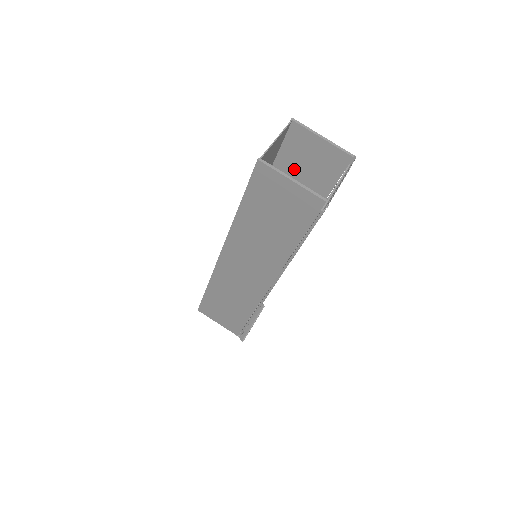
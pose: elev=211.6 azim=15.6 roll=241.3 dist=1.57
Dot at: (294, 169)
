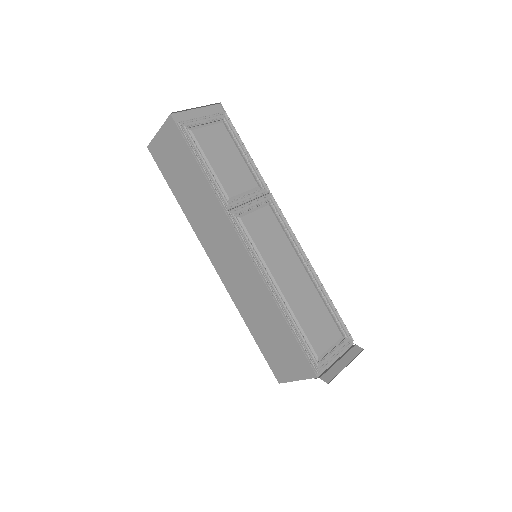
Dot at: occluded
